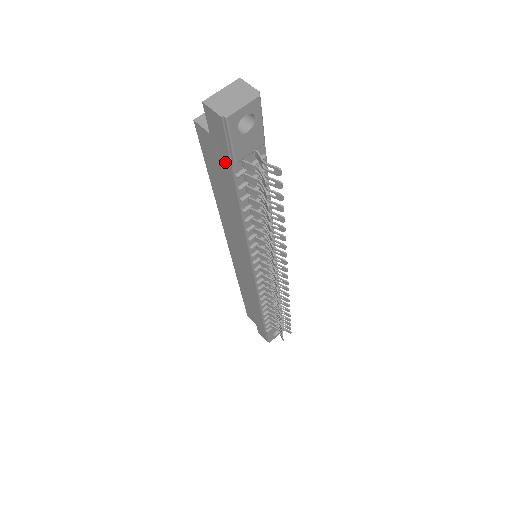
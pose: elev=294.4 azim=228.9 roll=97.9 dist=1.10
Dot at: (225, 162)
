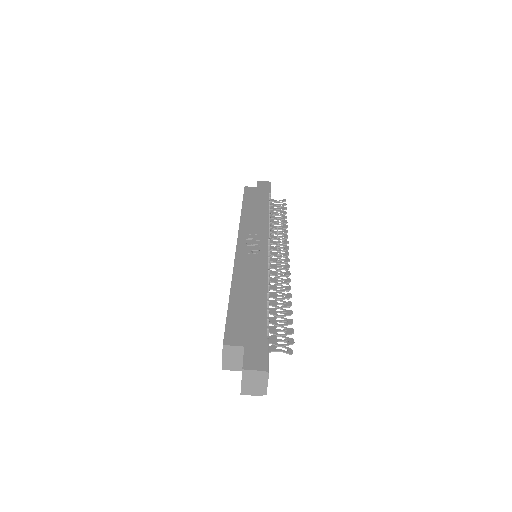
Dot at: occluded
